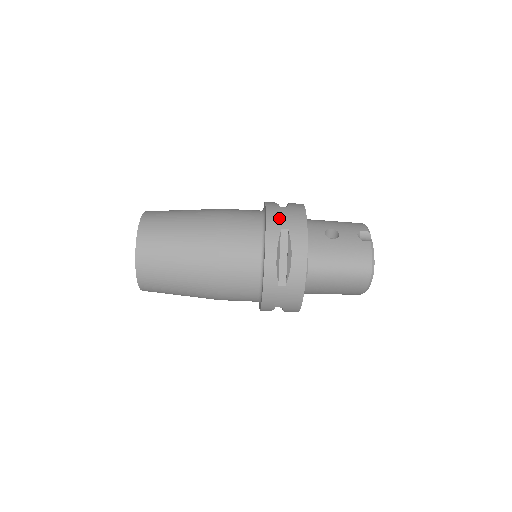
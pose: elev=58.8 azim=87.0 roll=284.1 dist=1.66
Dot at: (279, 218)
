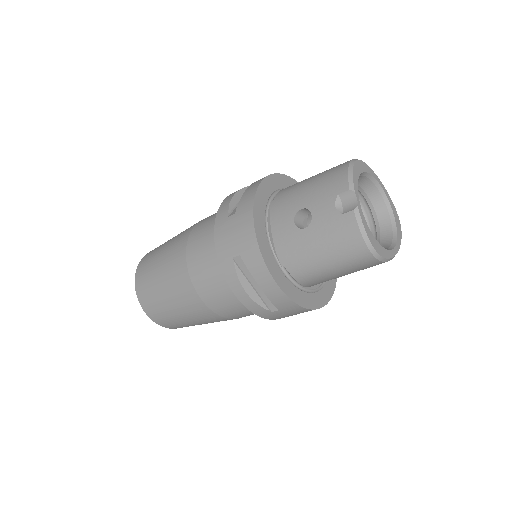
Dot at: (227, 242)
